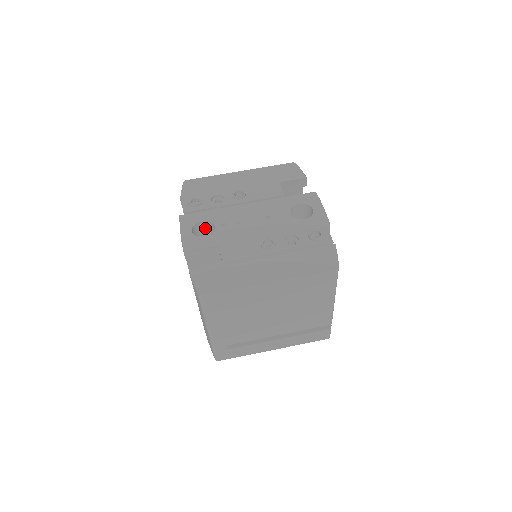
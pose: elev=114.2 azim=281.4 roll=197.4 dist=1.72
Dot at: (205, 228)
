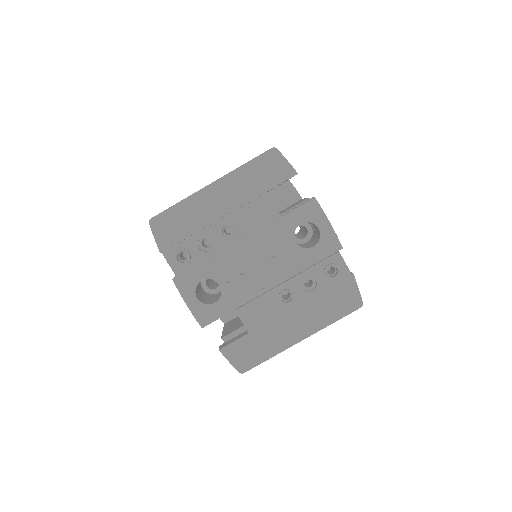
Dot at: occluded
